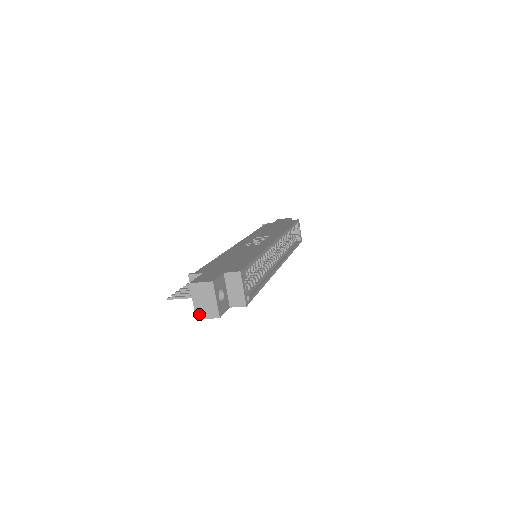
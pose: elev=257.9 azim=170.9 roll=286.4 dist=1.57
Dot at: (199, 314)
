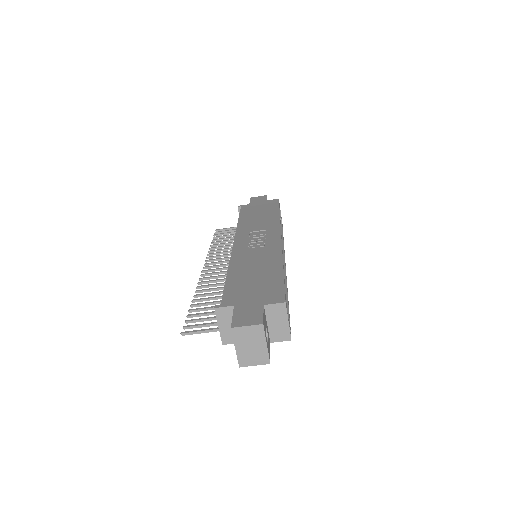
Dot at: (243, 361)
